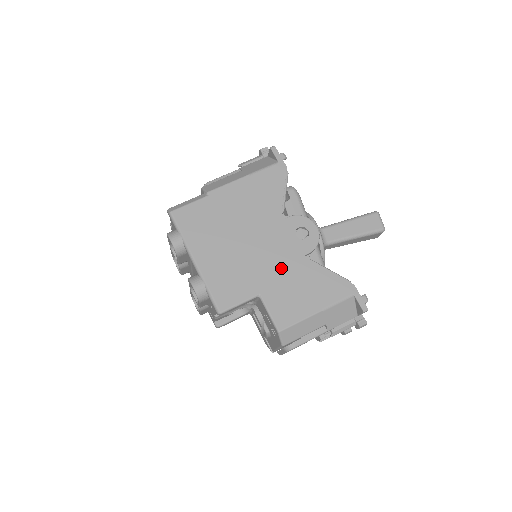
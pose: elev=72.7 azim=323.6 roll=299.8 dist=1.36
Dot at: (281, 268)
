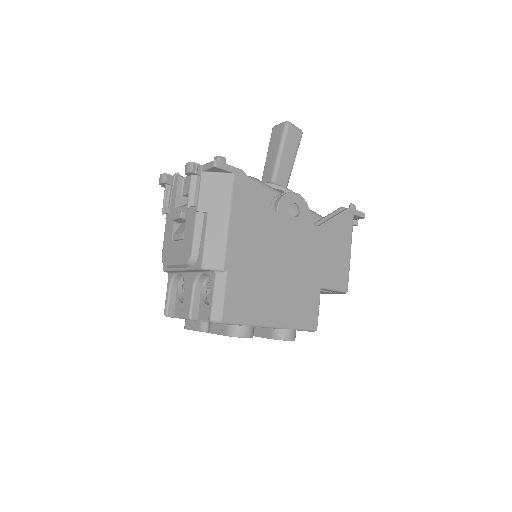
Dot at: (314, 254)
